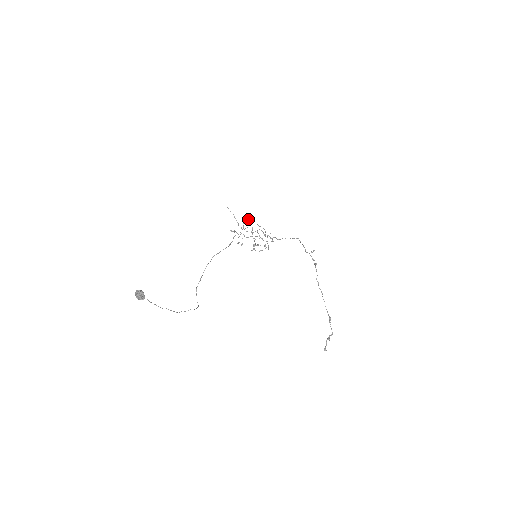
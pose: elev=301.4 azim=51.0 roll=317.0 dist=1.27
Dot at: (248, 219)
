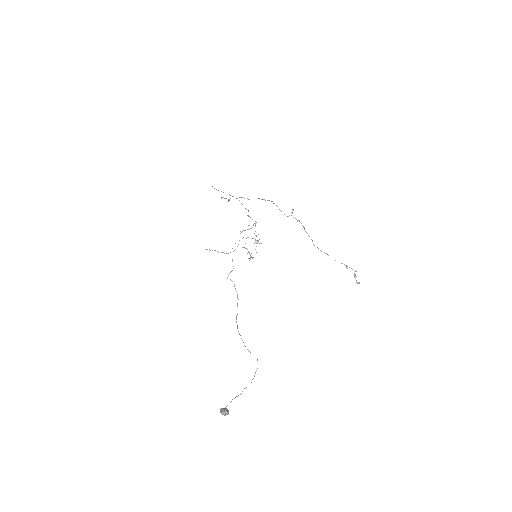
Dot at: occluded
